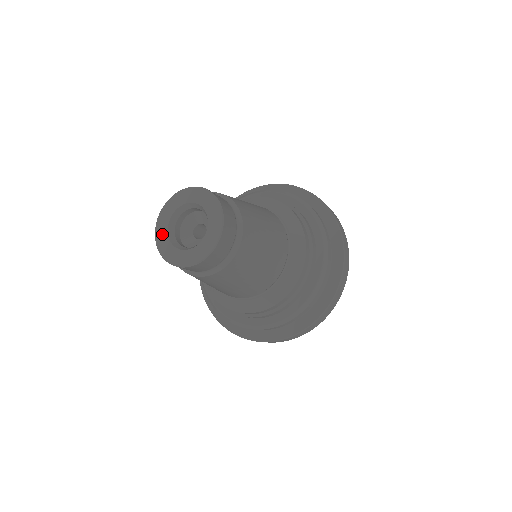
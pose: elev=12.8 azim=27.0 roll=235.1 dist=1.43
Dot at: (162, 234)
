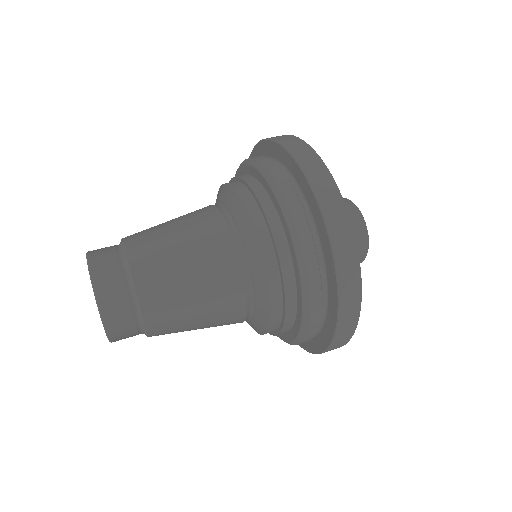
Dot at: occluded
